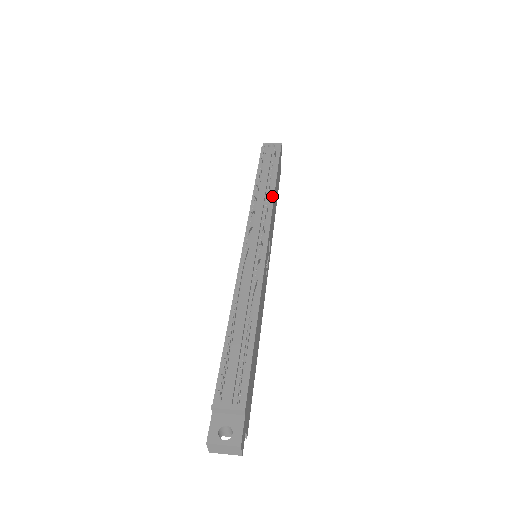
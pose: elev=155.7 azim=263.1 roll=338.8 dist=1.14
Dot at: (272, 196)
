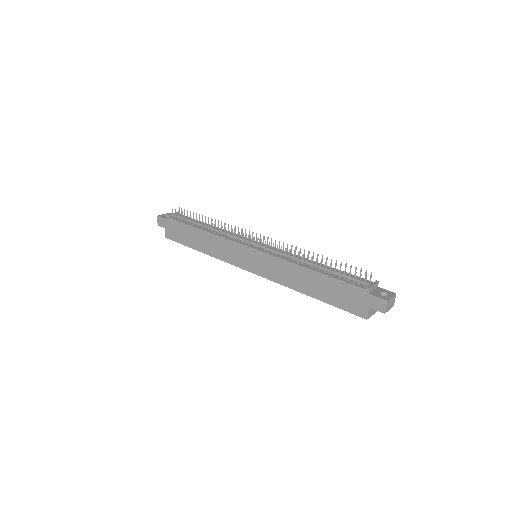
Dot at: occluded
